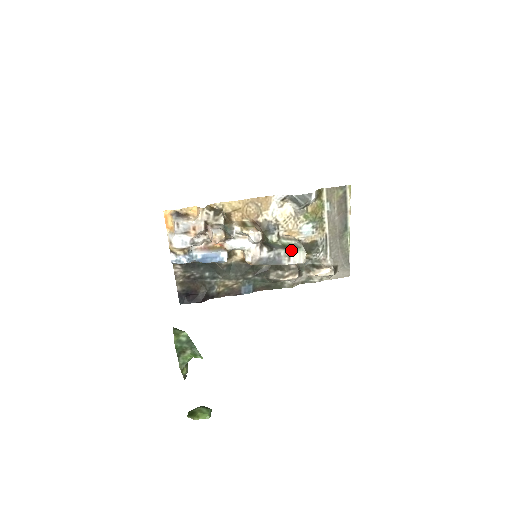
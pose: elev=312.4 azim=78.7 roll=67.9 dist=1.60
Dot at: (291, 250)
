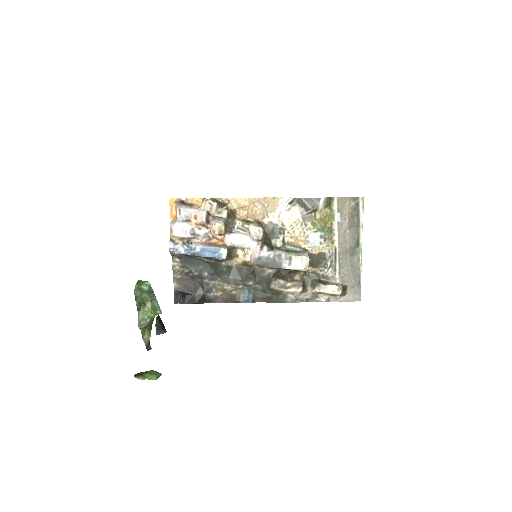
Dot at: (293, 253)
